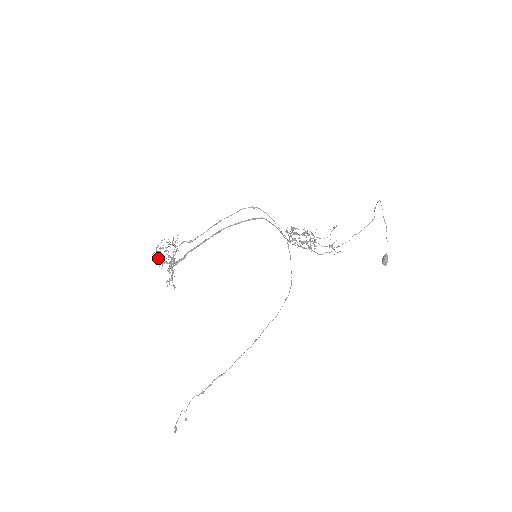
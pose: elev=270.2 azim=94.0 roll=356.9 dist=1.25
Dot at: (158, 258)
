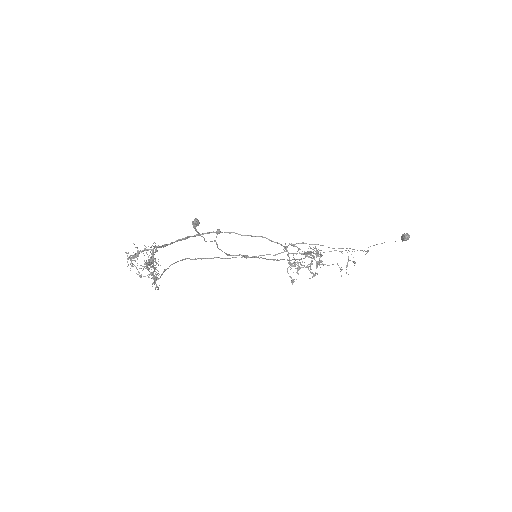
Dot at: (132, 255)
